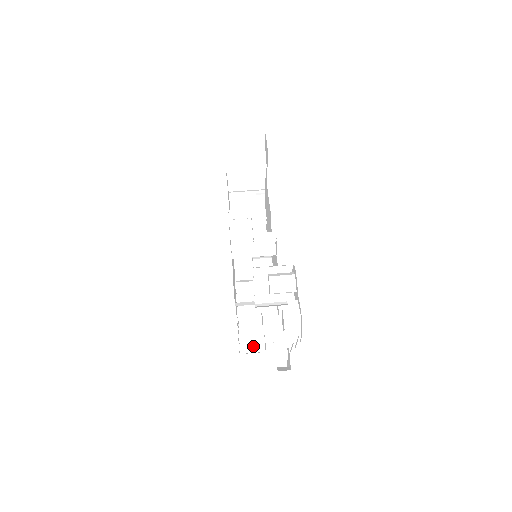
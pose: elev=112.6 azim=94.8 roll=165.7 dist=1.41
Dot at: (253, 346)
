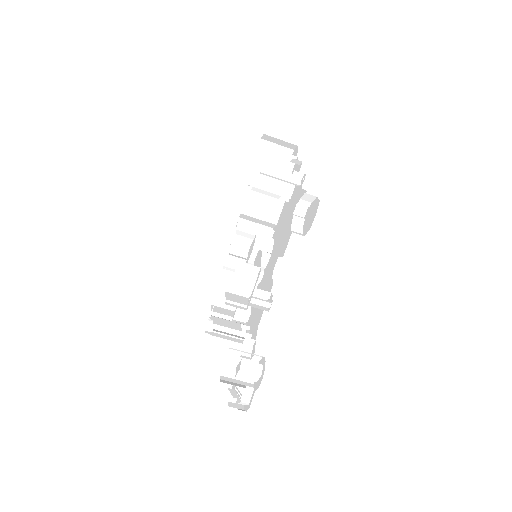
Dot at: occluded
